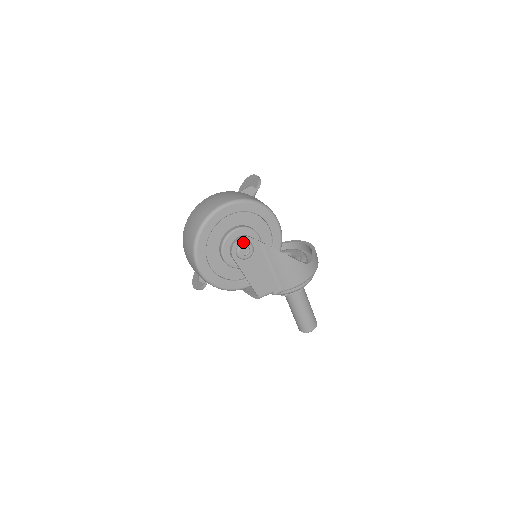
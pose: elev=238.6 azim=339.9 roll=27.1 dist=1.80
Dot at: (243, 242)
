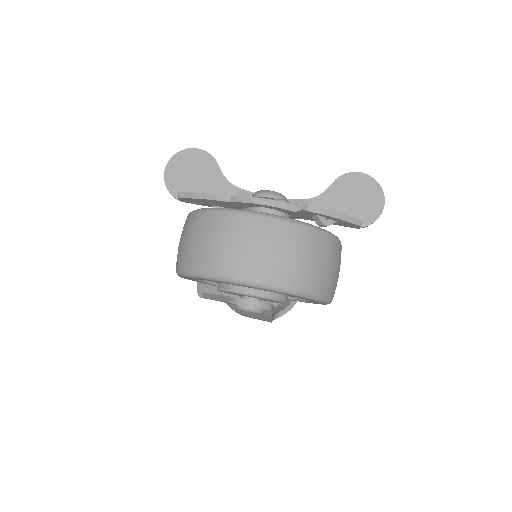
Dot at: (260, 311)
